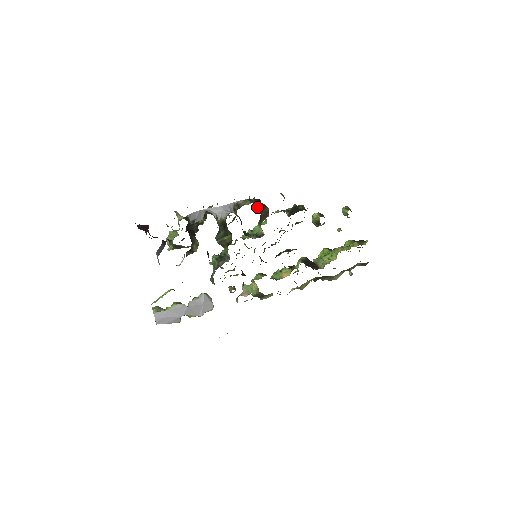
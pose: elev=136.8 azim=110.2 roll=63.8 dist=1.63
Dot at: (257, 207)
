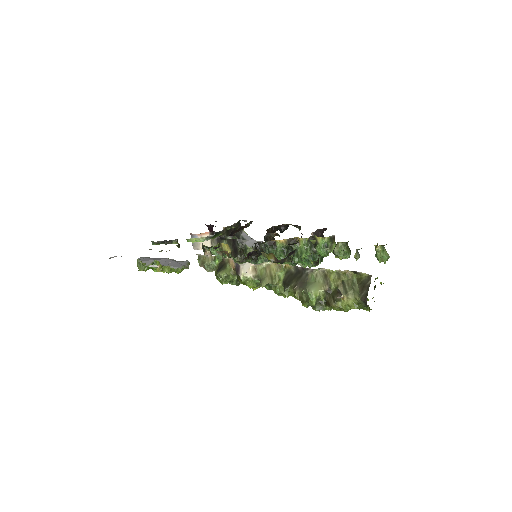
Dot at: occluded
